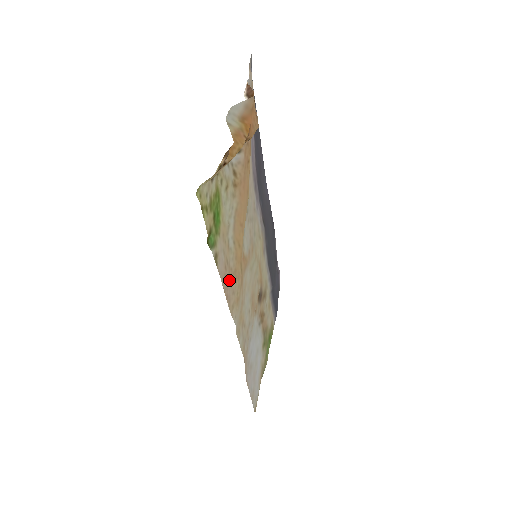
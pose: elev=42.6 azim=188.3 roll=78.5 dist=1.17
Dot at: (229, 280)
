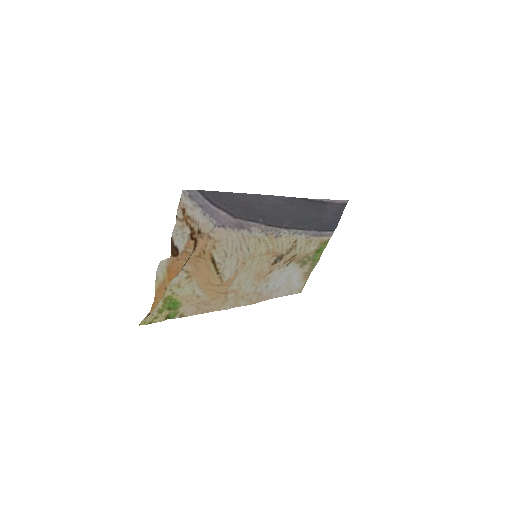
Dot at: (207, 305)
